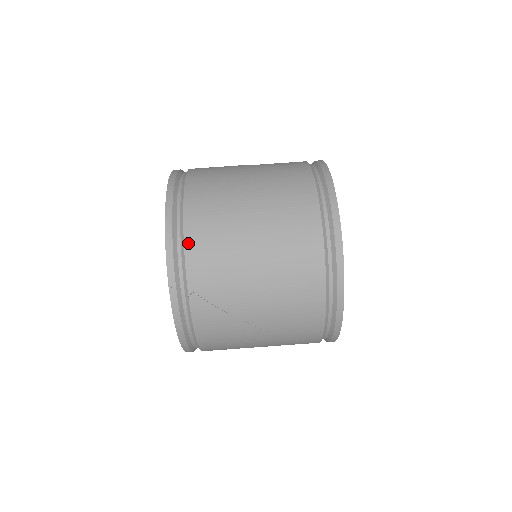
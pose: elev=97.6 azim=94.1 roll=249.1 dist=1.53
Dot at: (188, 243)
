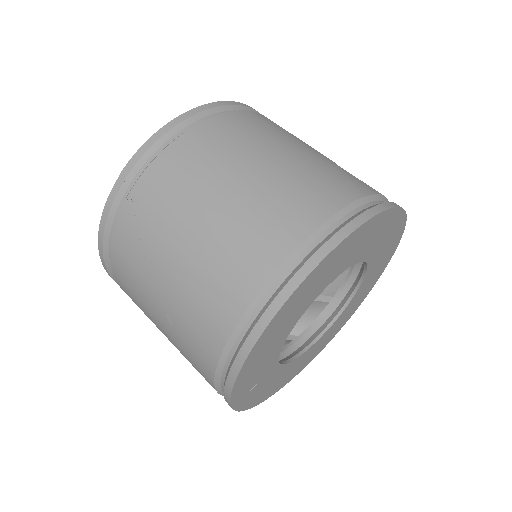
Dot at: (170, 149)
